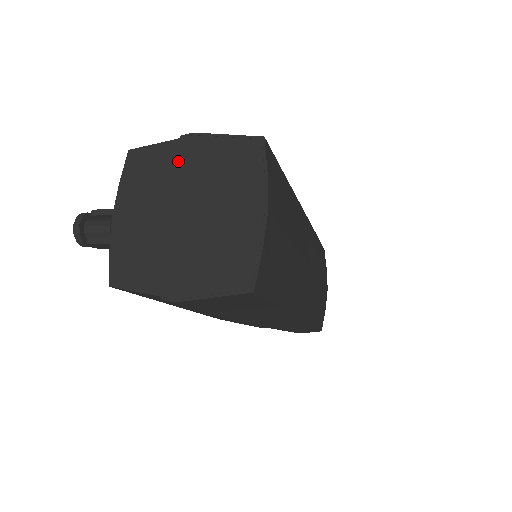
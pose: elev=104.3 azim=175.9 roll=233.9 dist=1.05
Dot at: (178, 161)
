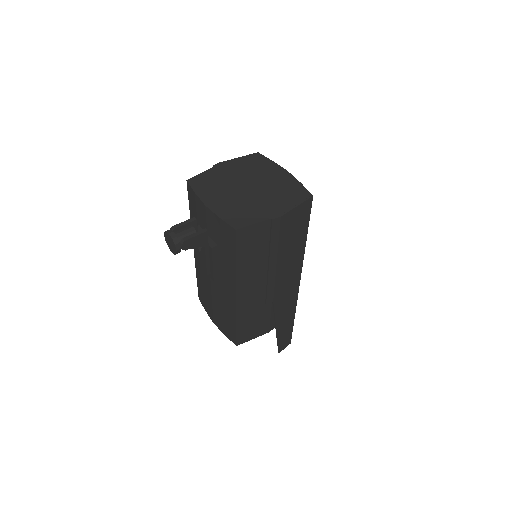
Dot at: (222, 173)
